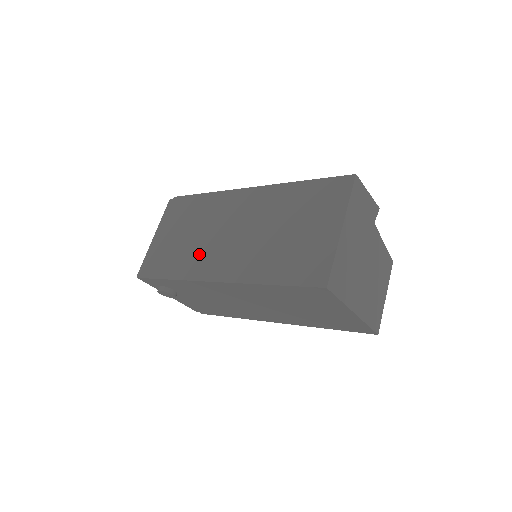
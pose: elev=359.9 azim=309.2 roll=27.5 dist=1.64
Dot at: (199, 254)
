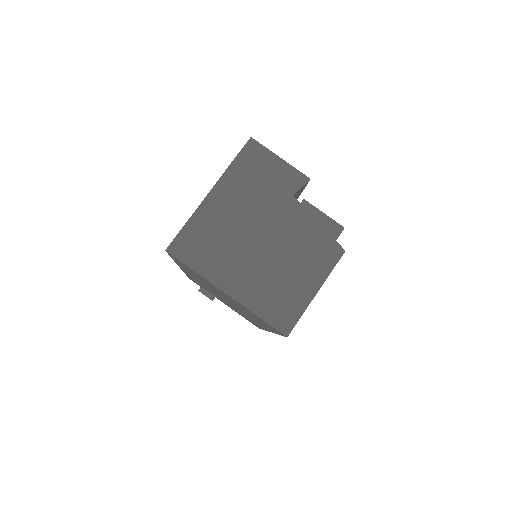
Dot at: occluded
